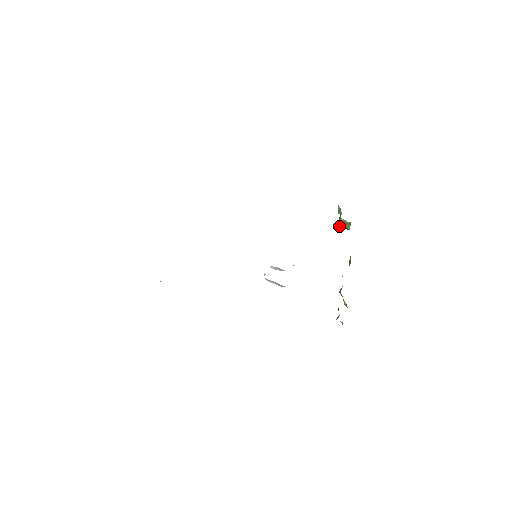
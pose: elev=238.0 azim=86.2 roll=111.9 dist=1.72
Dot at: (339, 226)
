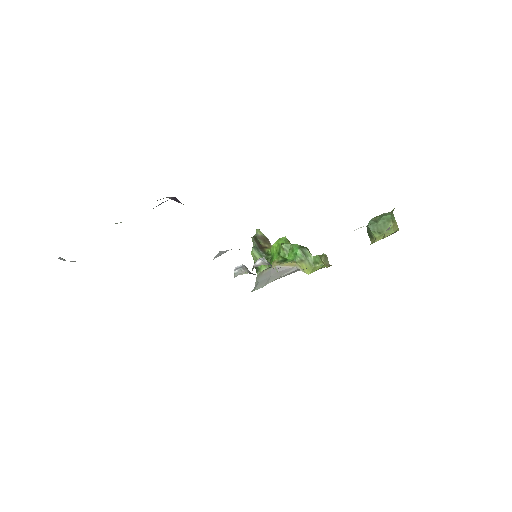
Dot at: (368, 226)
